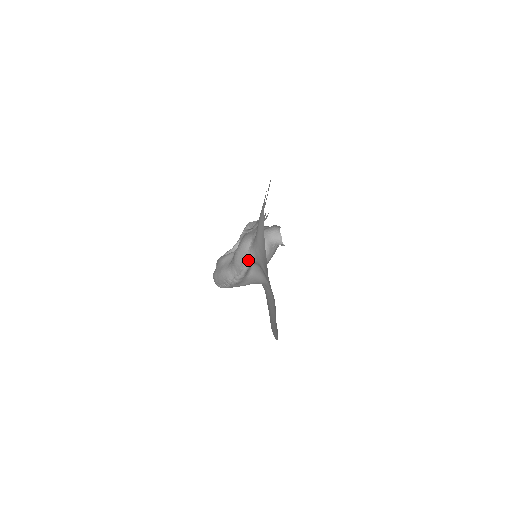
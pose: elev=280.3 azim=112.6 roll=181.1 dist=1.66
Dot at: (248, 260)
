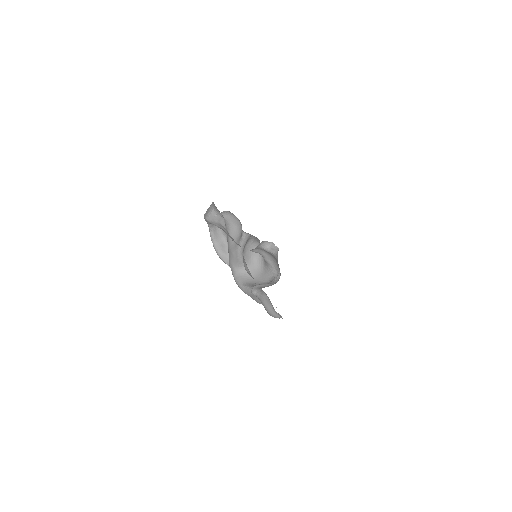
Dot at: occluded
